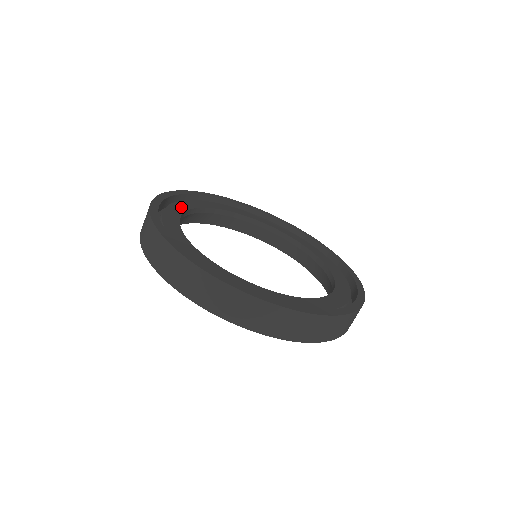
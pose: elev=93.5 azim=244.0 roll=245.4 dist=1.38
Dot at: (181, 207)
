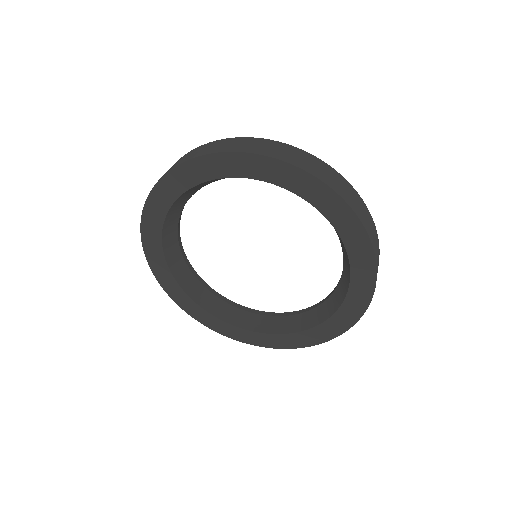
Dot at: occluded
